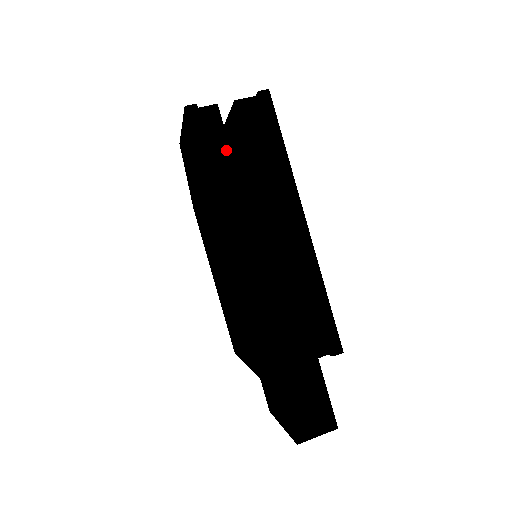
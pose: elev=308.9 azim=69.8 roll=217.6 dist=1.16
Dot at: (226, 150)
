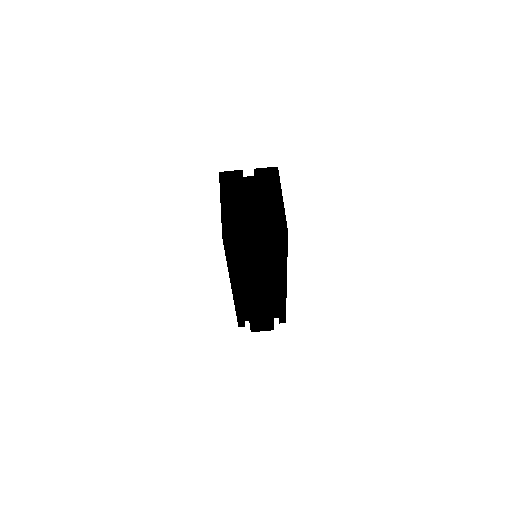
Dot at: (247, 249)
